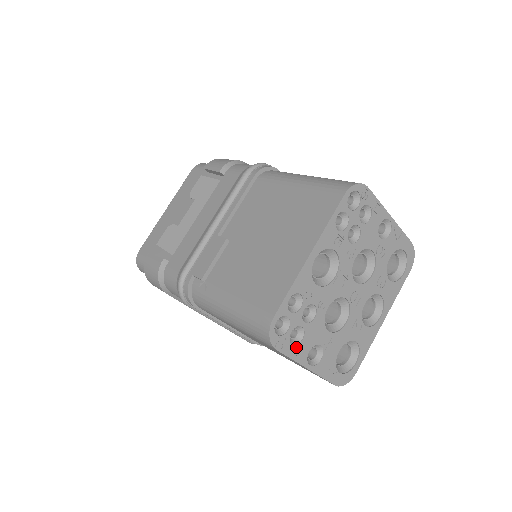
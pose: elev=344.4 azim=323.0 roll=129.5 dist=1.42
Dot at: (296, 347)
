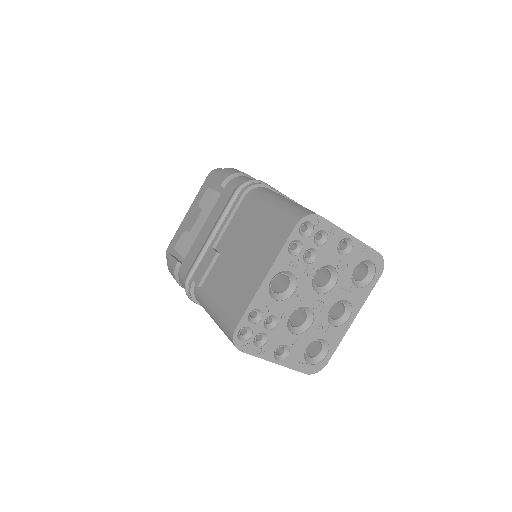
Dot at: (261, 348)
